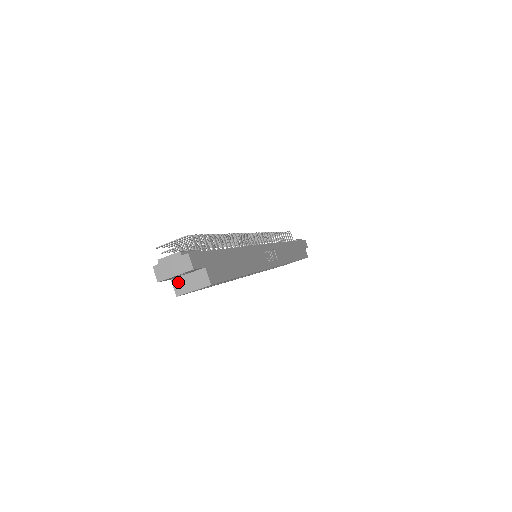
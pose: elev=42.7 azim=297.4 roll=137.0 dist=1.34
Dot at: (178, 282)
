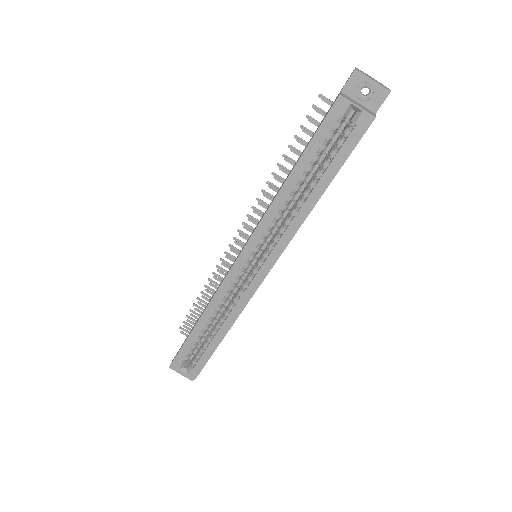
Dot at: (347, 96)
